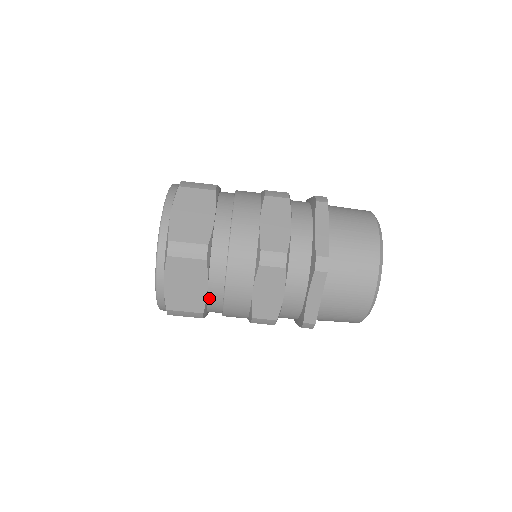
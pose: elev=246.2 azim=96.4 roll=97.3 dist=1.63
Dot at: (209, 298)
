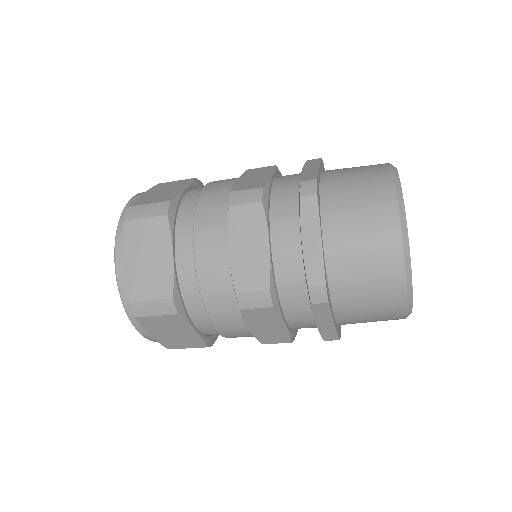
Dot at: (206, 334)
